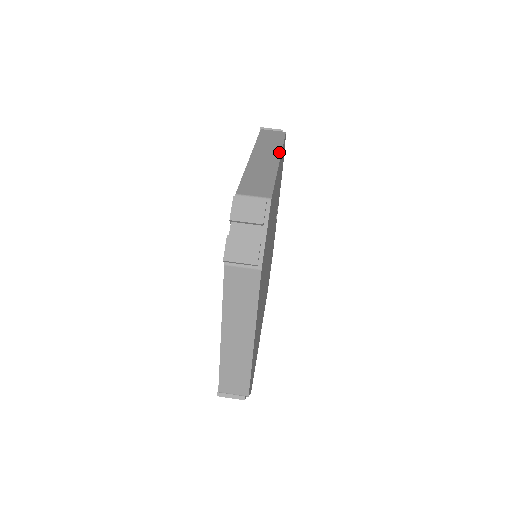
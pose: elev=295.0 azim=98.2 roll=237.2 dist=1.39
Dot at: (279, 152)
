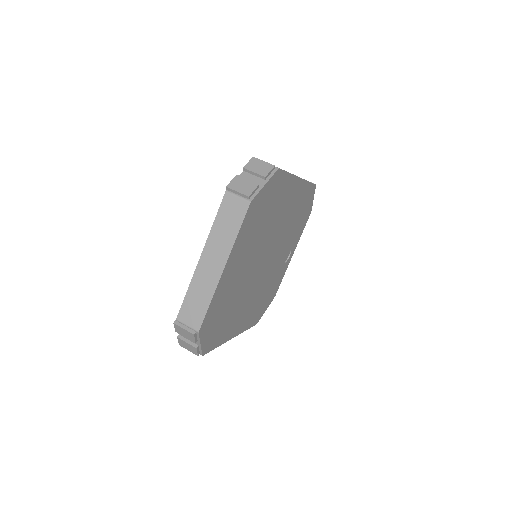
Dot at: occluded
